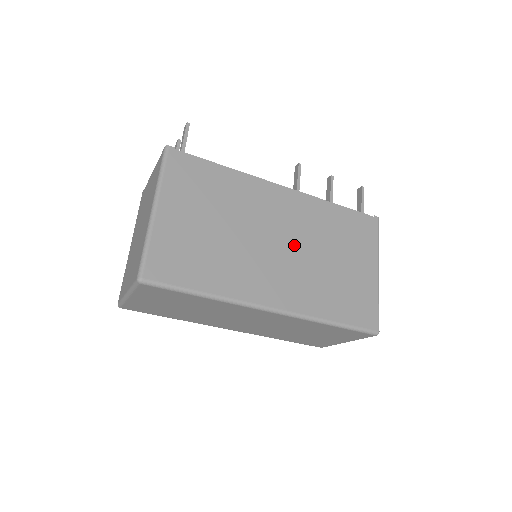
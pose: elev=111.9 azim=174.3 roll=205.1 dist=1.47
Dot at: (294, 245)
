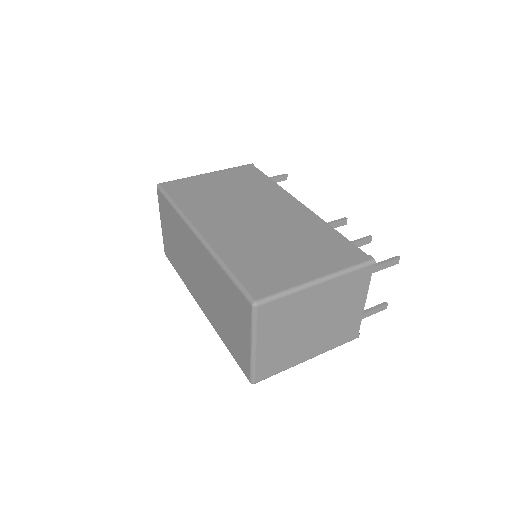
Dot at: (263, 223)
